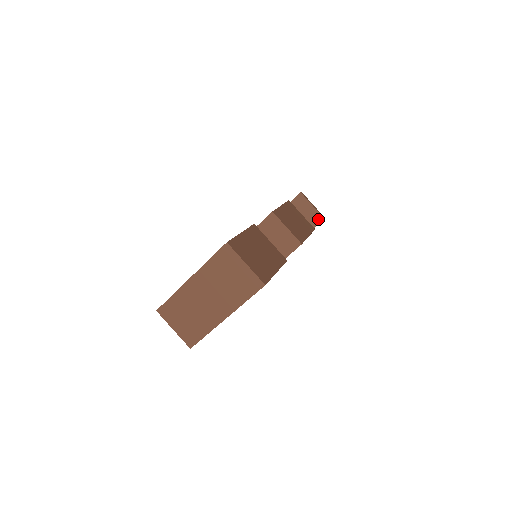
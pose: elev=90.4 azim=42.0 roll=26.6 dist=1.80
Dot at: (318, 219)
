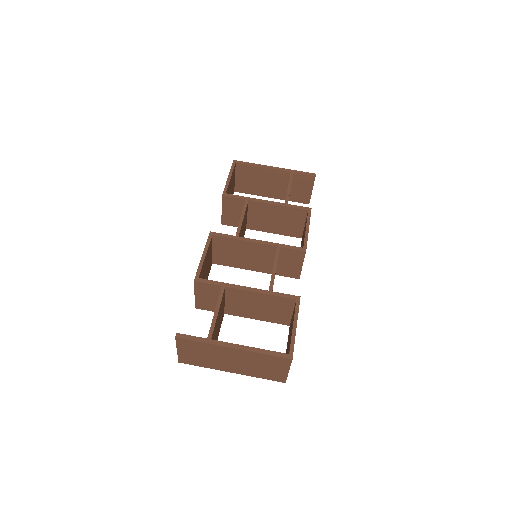
Dot at: (305, 200)
